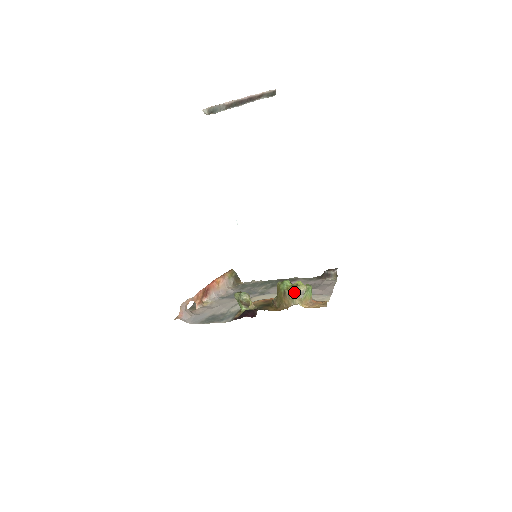
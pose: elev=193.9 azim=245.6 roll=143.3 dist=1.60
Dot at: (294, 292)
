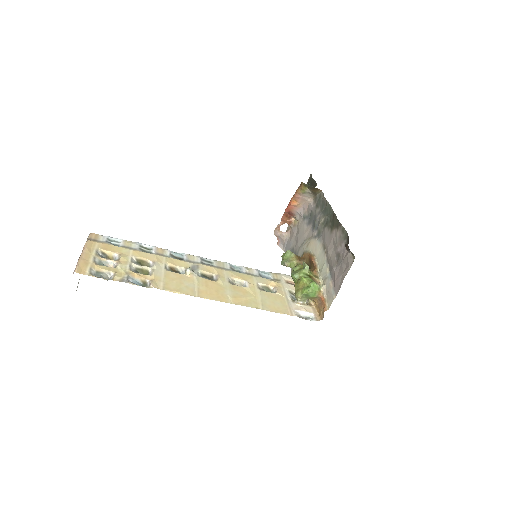
Dot at: occluded
